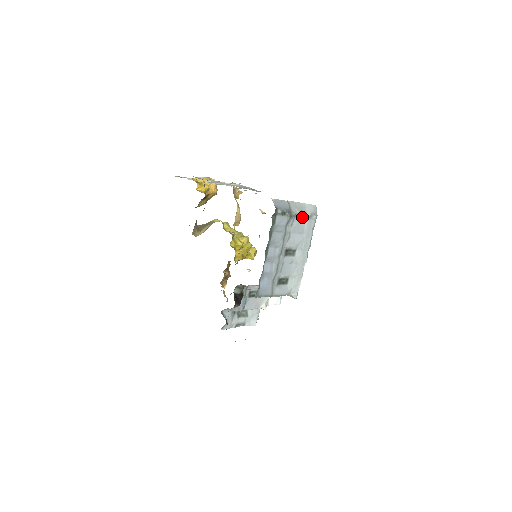
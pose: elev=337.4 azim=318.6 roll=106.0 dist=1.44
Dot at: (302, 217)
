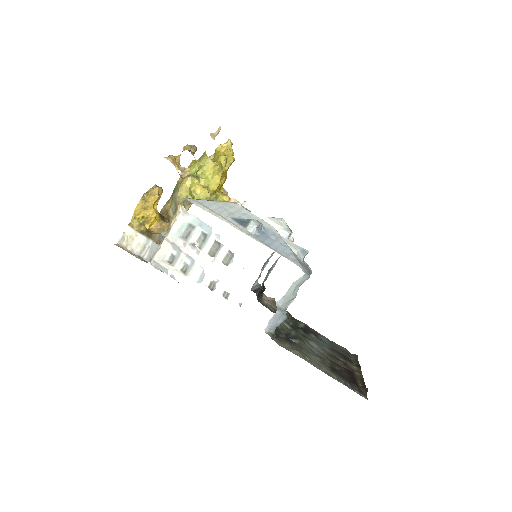
Dot at: (296, 292)
